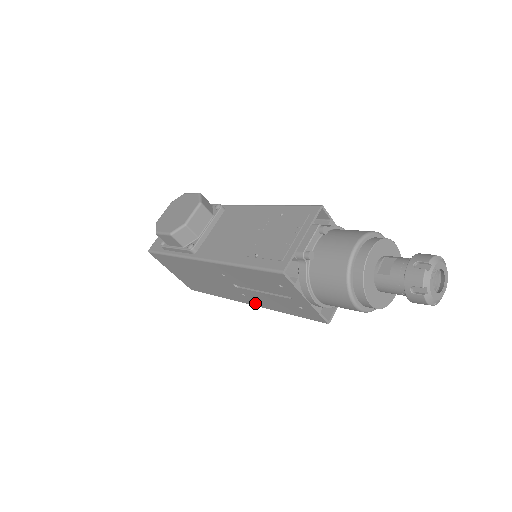
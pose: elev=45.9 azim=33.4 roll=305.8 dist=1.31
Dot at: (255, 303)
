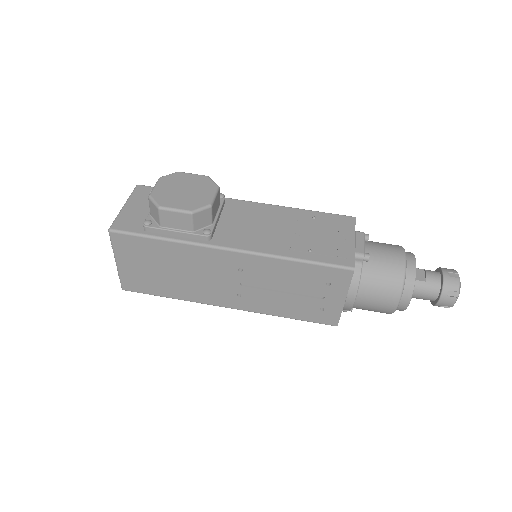
Dot at: (245, 306)
